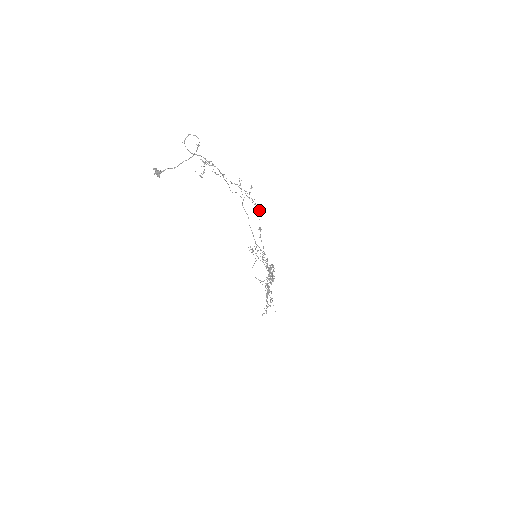
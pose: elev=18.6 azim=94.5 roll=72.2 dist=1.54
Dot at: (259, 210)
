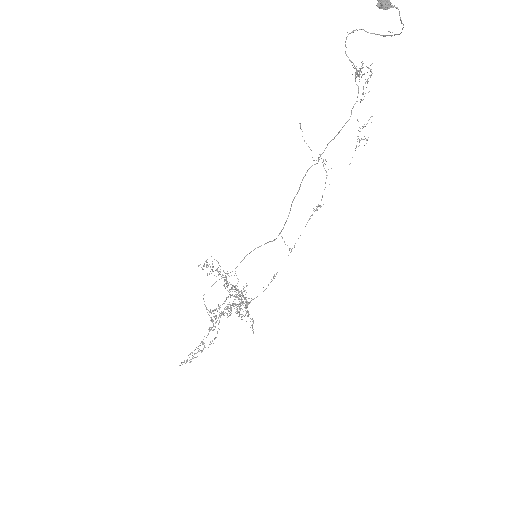
Dot at: occluded
